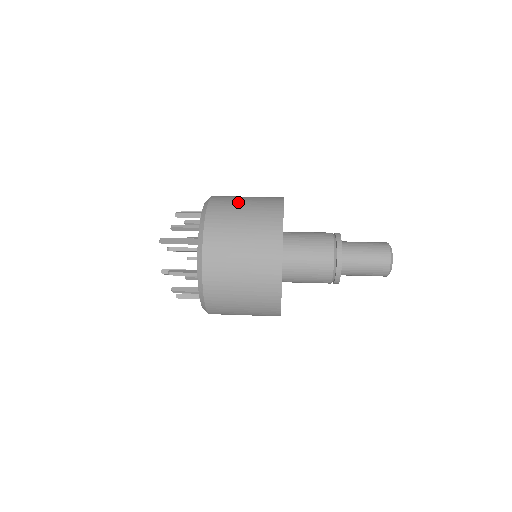
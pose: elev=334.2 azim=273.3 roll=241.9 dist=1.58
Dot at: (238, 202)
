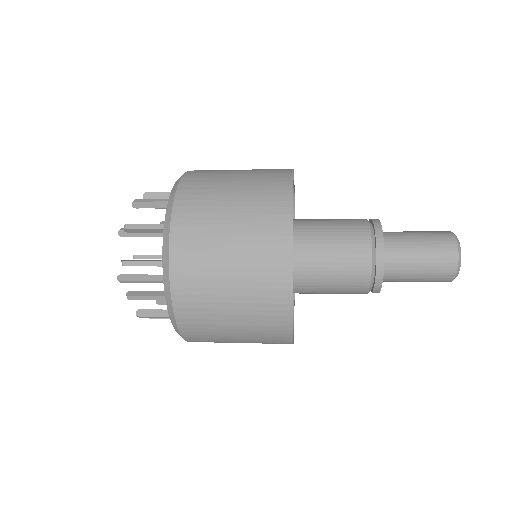
Dot at: occluded
